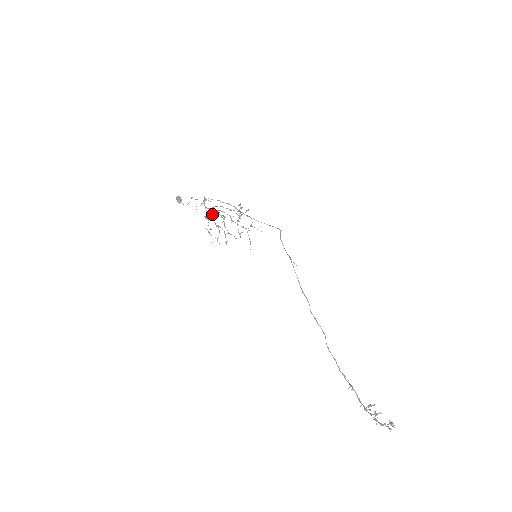
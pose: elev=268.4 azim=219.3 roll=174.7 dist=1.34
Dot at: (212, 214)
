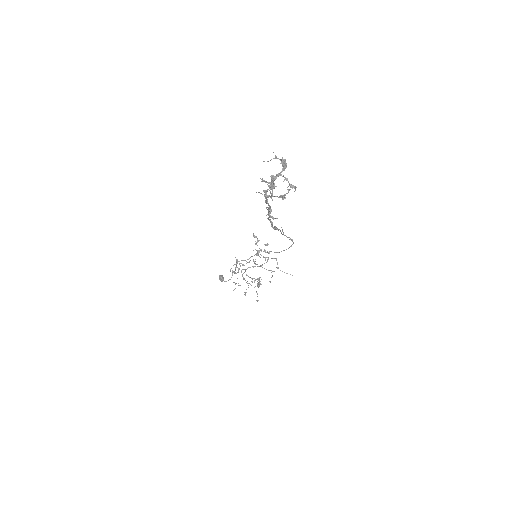
Dot at: (241, 270)
